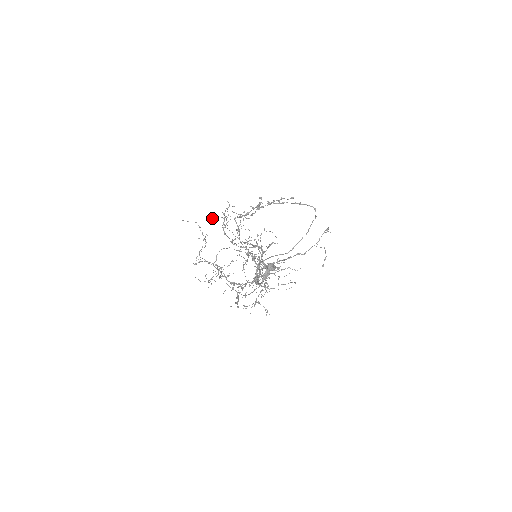
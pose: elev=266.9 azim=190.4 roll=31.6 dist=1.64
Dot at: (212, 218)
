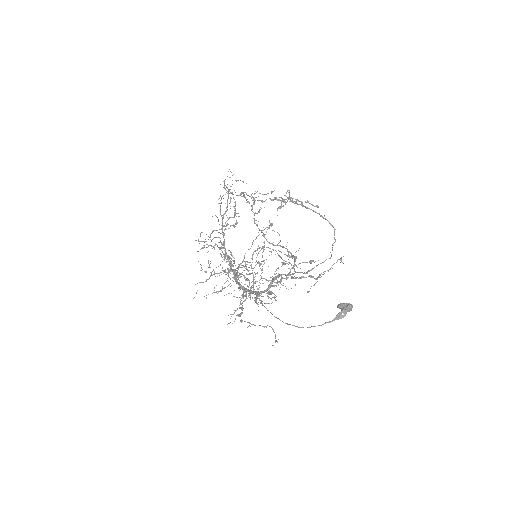
Dot at: (241, 193)
